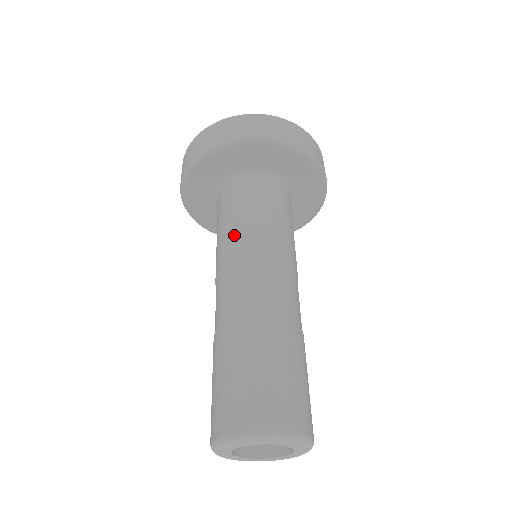
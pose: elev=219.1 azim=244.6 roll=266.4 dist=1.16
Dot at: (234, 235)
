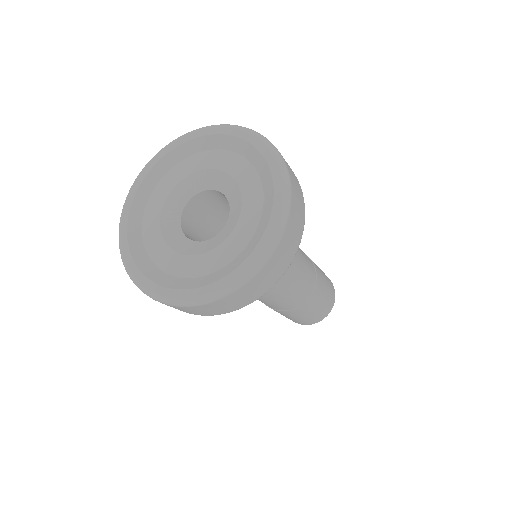
Dot at: occluded
